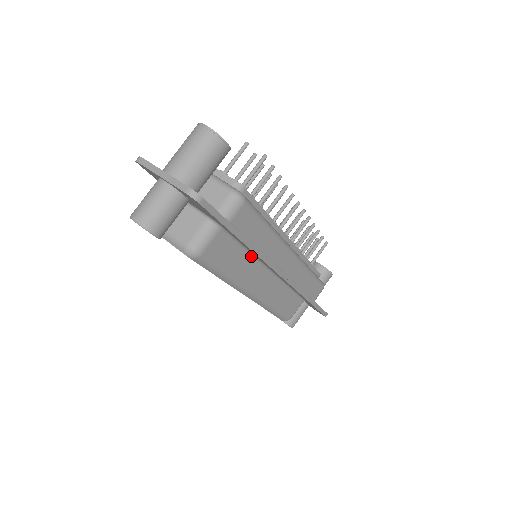
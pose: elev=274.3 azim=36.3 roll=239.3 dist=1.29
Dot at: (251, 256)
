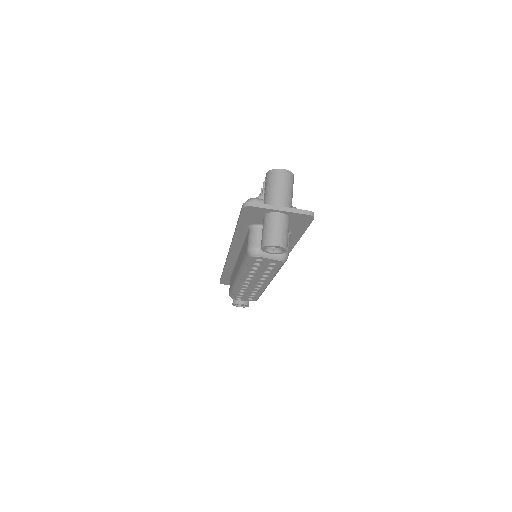
Dot at: occluded
